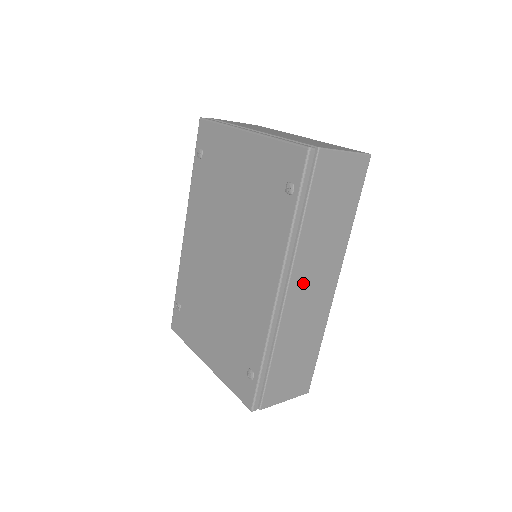
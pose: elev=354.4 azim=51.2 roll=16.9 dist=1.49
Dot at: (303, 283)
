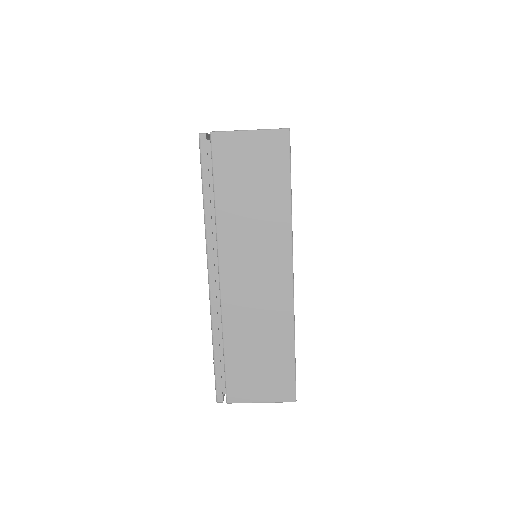
Dot at: (239, 269)
